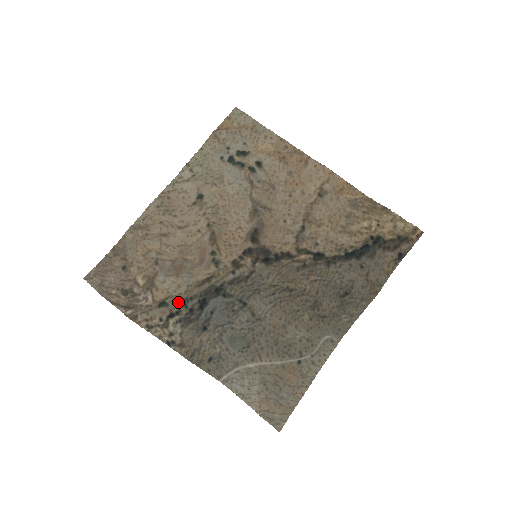
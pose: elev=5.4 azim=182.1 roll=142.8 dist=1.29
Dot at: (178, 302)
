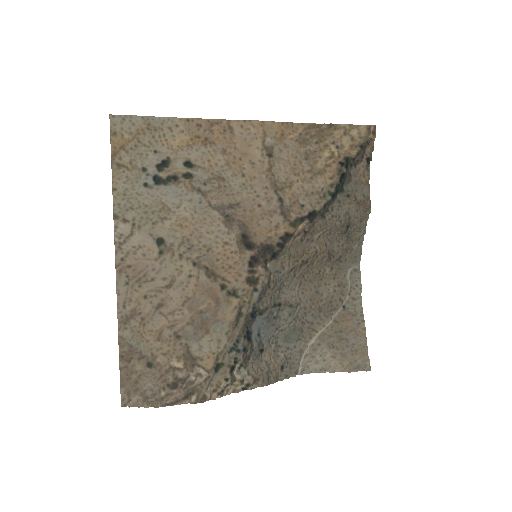
Dot at: (229, 354)
